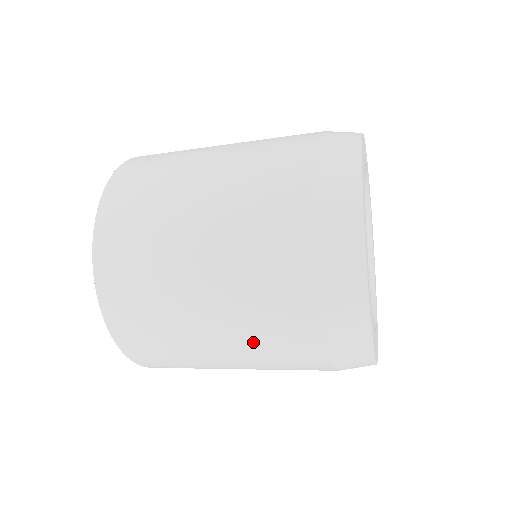
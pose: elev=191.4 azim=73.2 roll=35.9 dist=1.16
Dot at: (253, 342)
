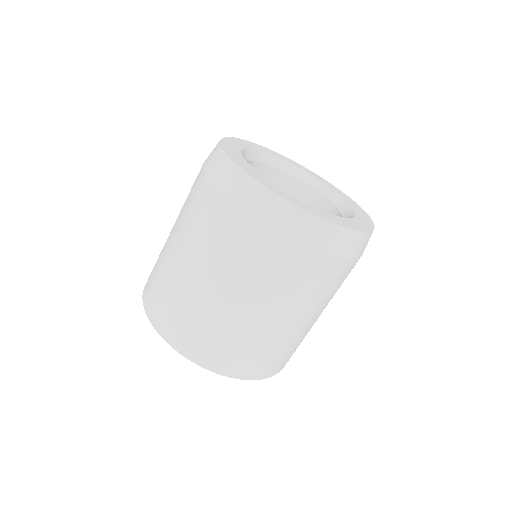
Dot at: (291, 297)
